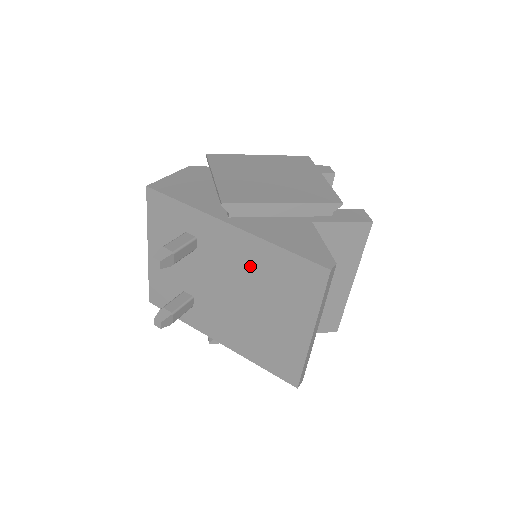
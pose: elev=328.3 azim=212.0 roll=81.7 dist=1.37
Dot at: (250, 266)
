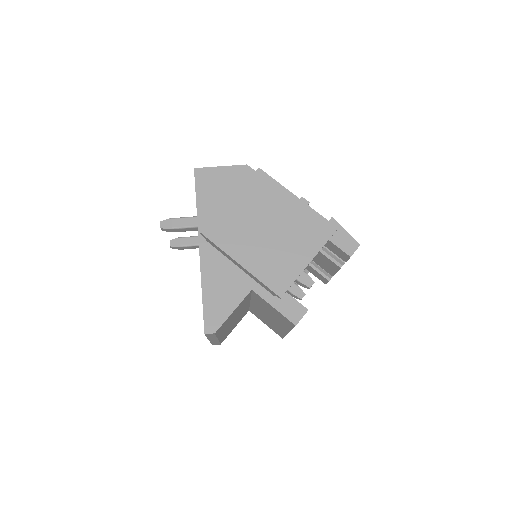
Dot at: occluded
